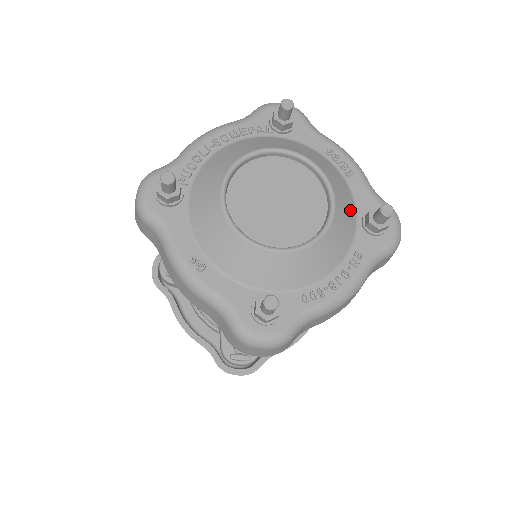
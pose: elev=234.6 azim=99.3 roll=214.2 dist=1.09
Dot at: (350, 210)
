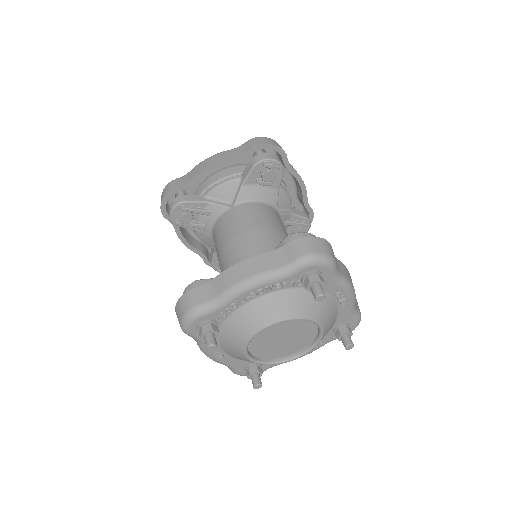
Dot at: occluded
